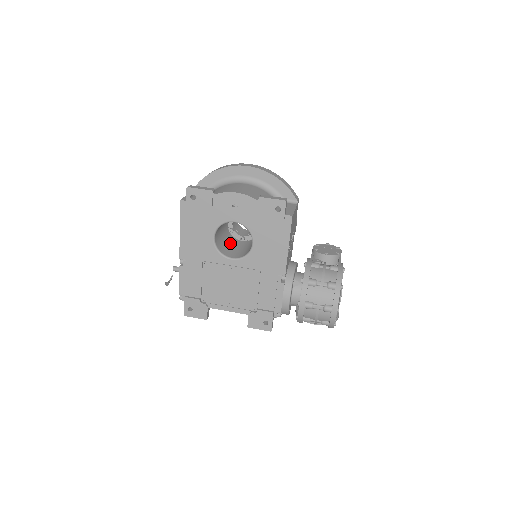
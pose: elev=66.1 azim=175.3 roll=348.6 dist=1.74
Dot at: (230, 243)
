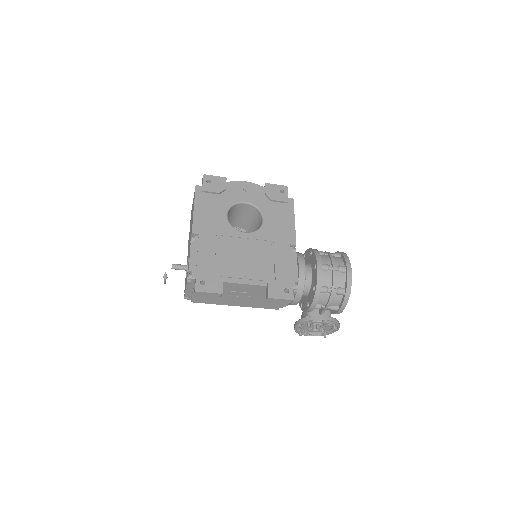
Dot at: occluded
